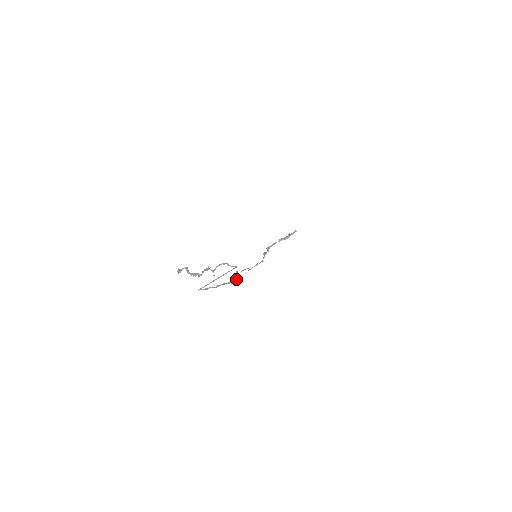
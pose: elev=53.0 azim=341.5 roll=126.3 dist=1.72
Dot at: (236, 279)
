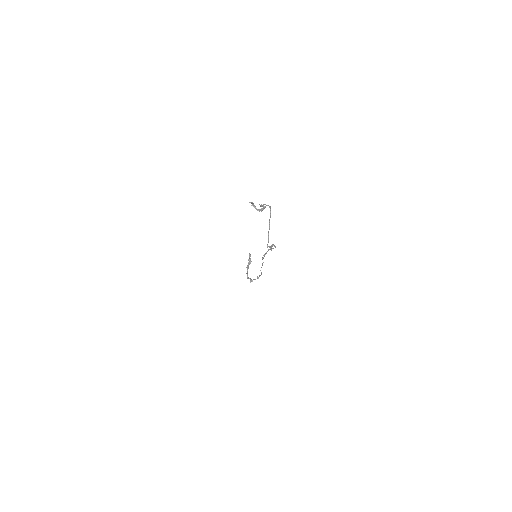
Dot at: (272, 248)
